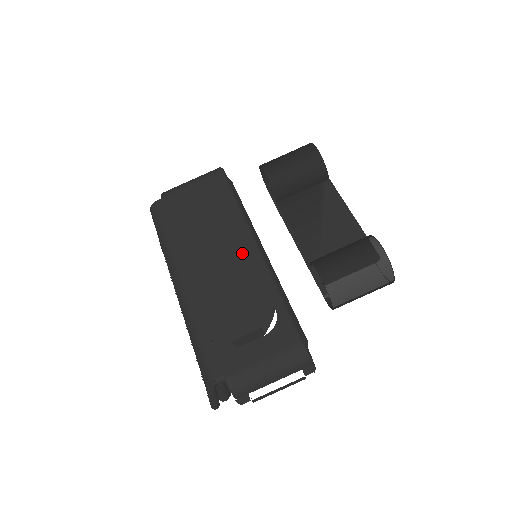
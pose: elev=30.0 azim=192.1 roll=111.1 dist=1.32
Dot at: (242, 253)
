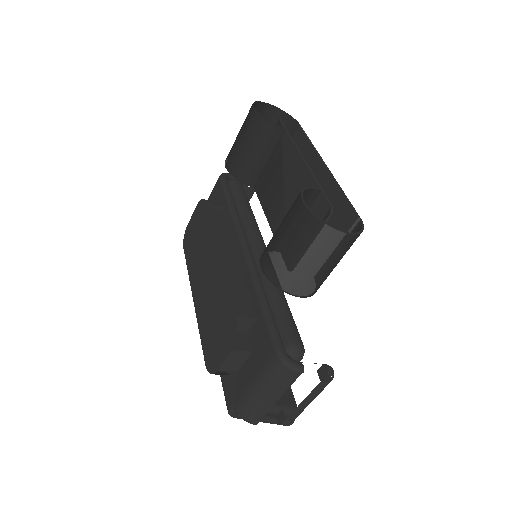
Dot at: (219, 268)
